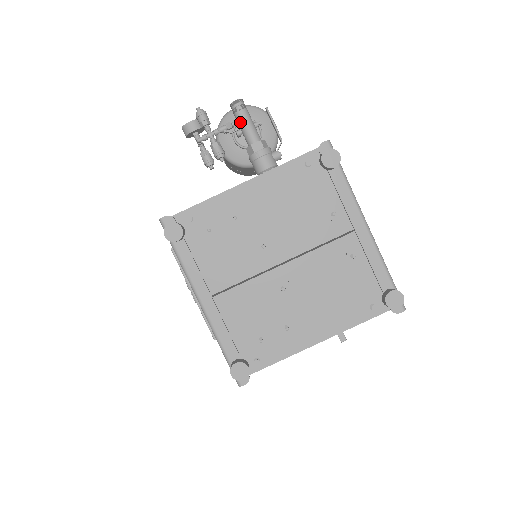
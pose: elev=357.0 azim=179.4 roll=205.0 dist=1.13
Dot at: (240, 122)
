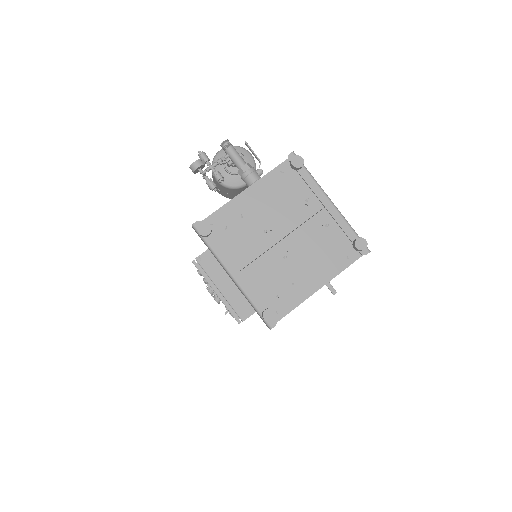
Dot at: (230, 155)
